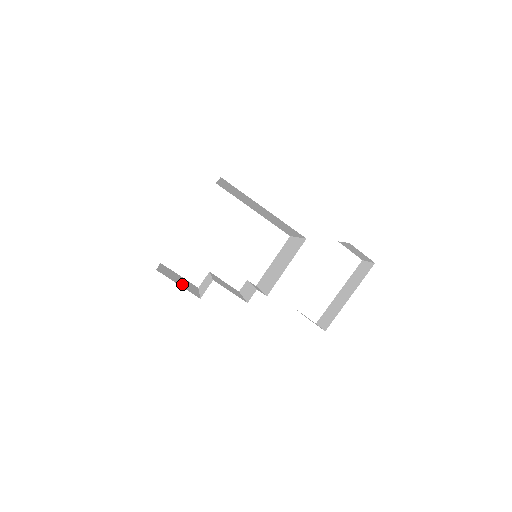
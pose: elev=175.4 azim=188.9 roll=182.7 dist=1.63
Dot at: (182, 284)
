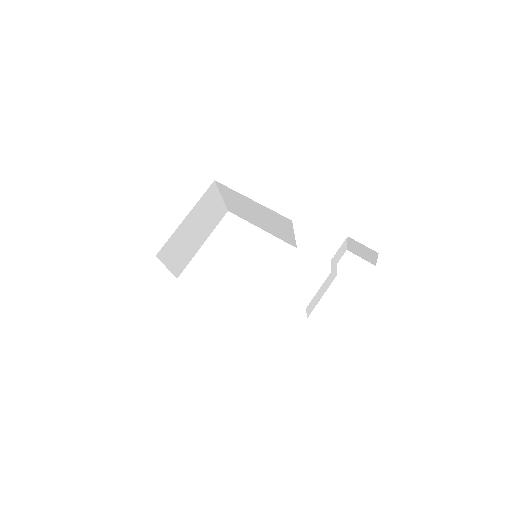
Dot at: occluded
